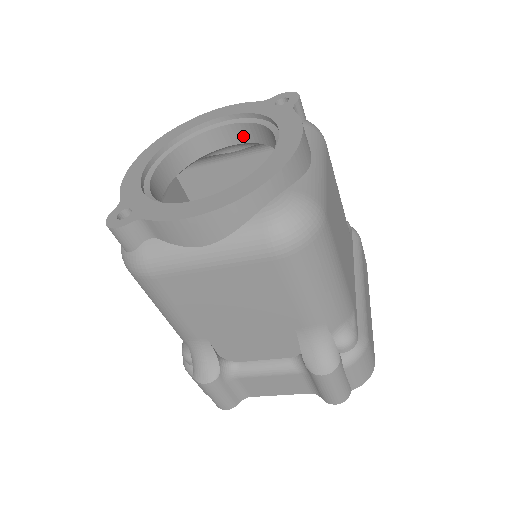
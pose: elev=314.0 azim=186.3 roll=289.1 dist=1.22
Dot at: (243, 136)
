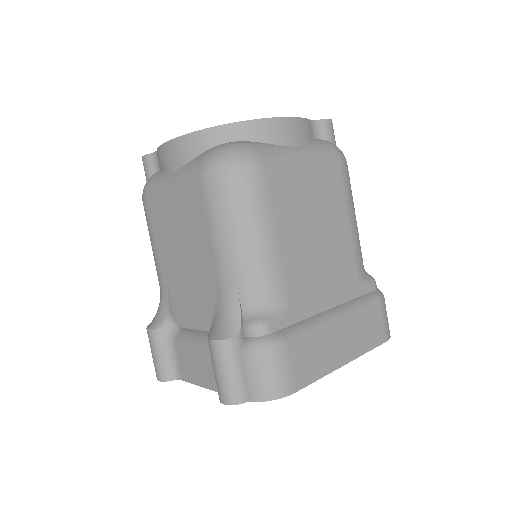
Dot at: occluded
